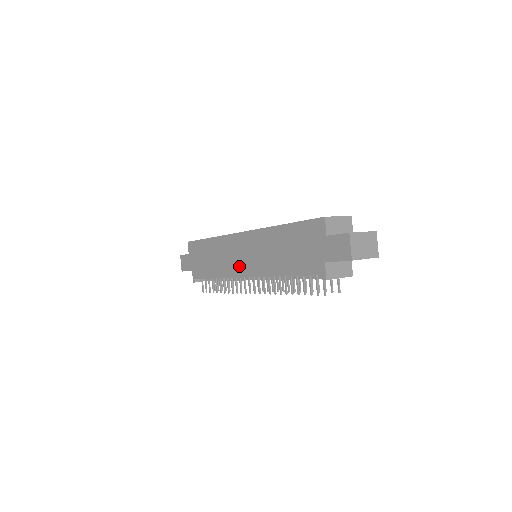
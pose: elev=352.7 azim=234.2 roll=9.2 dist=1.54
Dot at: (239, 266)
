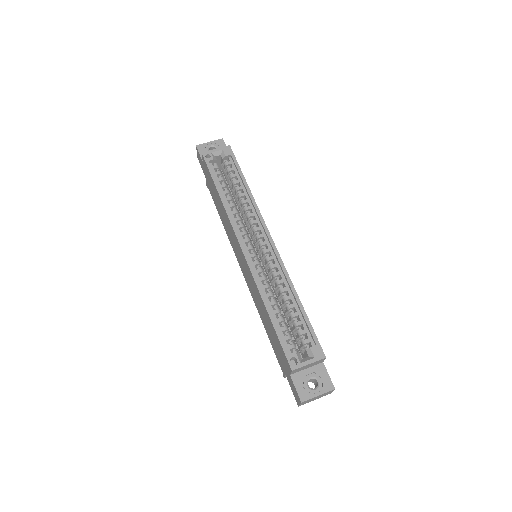
Dot at: (238, 257)
